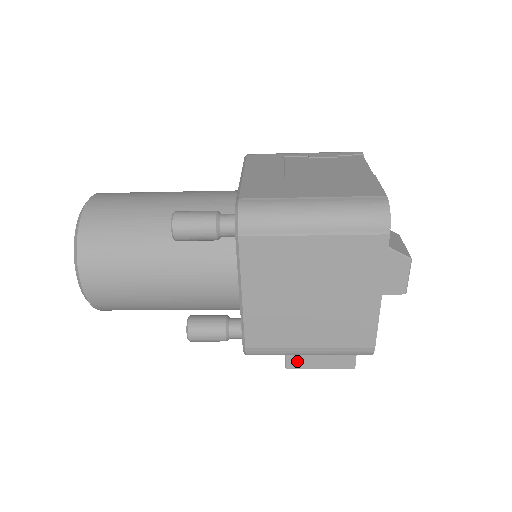
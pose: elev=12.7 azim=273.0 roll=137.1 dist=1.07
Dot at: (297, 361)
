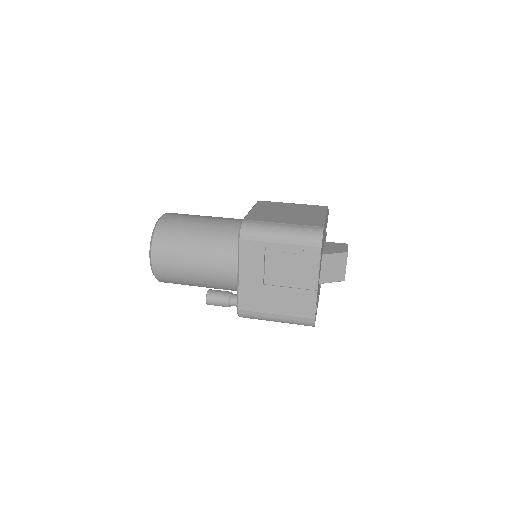
Dot at: occluded
